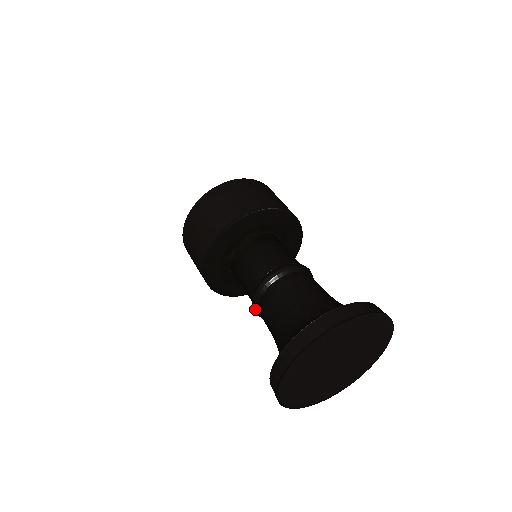
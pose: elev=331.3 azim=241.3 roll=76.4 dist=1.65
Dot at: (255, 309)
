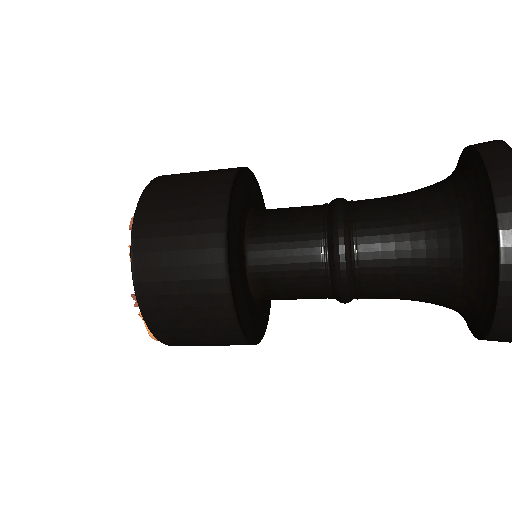
Dot at: (344, 235)
